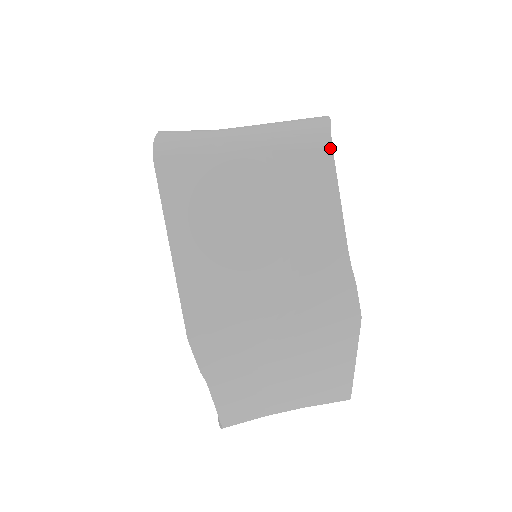
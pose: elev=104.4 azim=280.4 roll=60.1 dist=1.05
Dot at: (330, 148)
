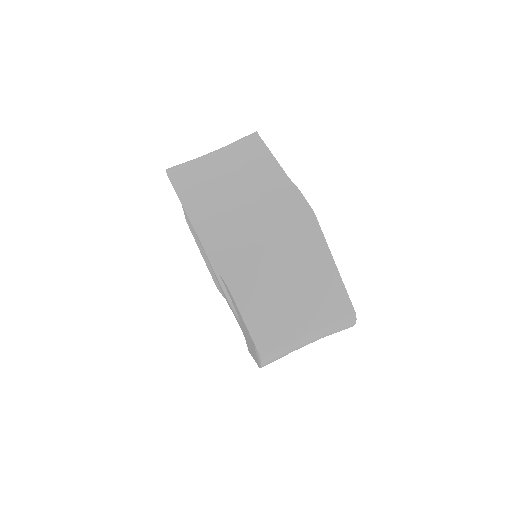
Dot at: (259, 138)
